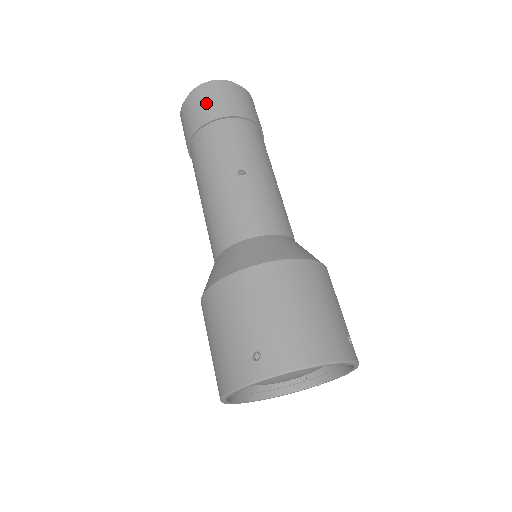
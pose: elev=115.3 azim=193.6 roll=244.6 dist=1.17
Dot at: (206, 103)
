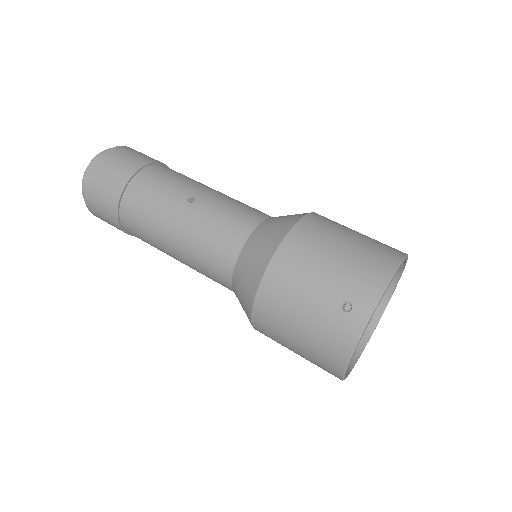
Dot at: (108, 176)
